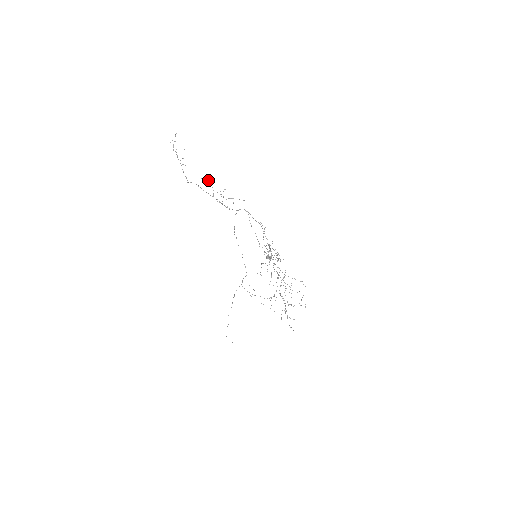
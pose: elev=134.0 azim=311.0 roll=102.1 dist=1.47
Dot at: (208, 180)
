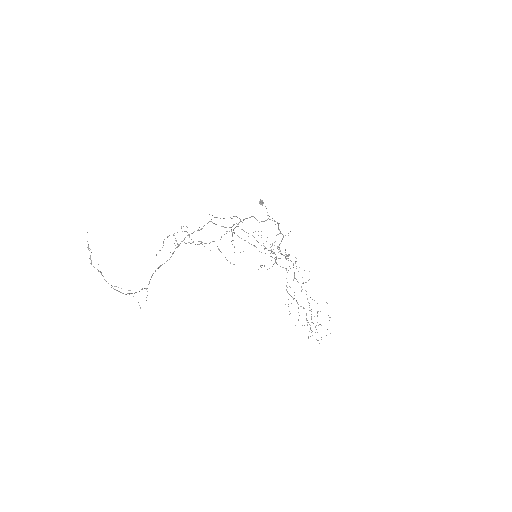
Dot at: (163, 242)
